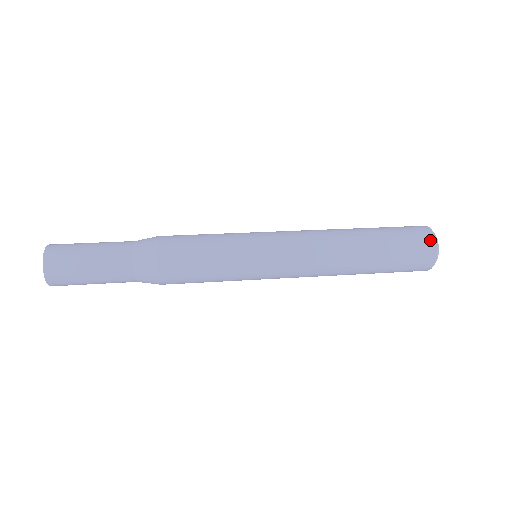
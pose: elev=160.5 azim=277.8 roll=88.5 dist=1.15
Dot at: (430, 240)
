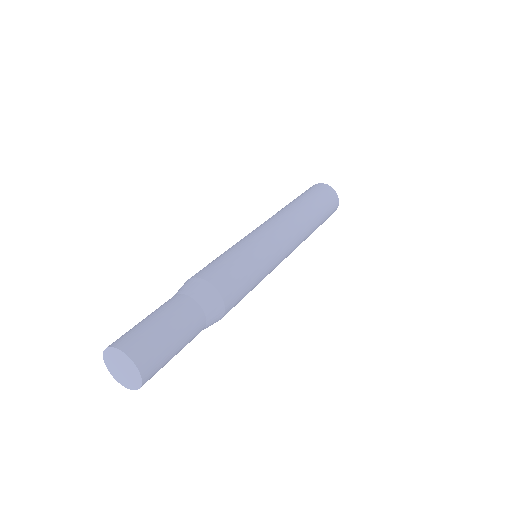
Dot at: (337, 200)
